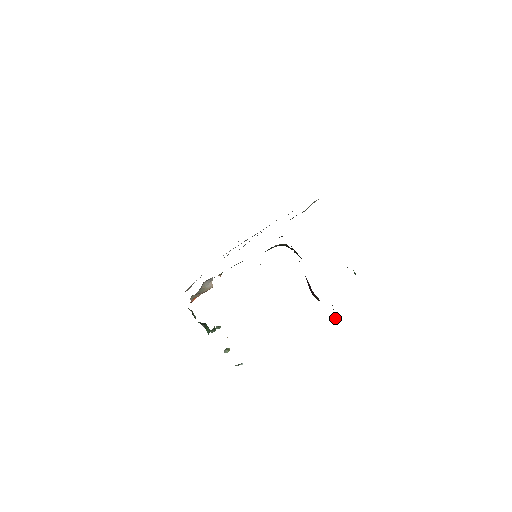
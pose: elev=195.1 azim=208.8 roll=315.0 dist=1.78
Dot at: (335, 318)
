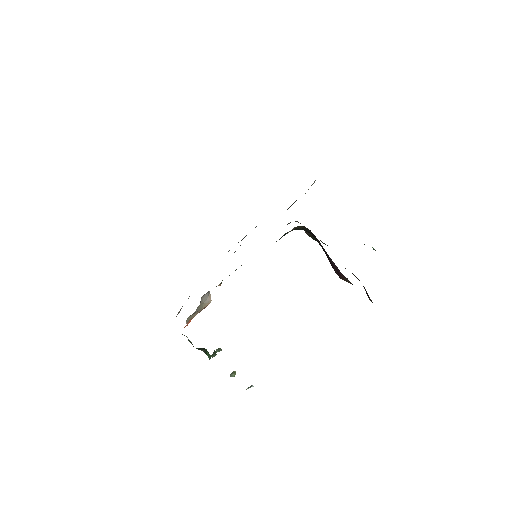
Dot at: (369, 299)
